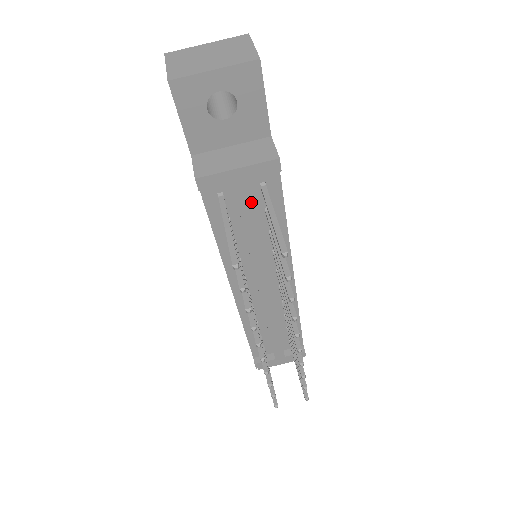
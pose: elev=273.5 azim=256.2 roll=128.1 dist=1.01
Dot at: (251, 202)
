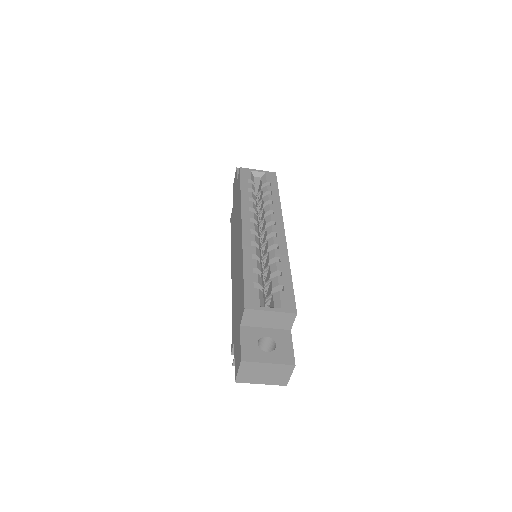
Dot at: occluded
